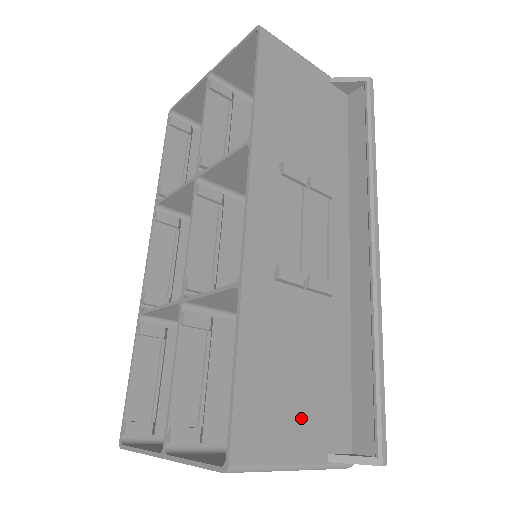
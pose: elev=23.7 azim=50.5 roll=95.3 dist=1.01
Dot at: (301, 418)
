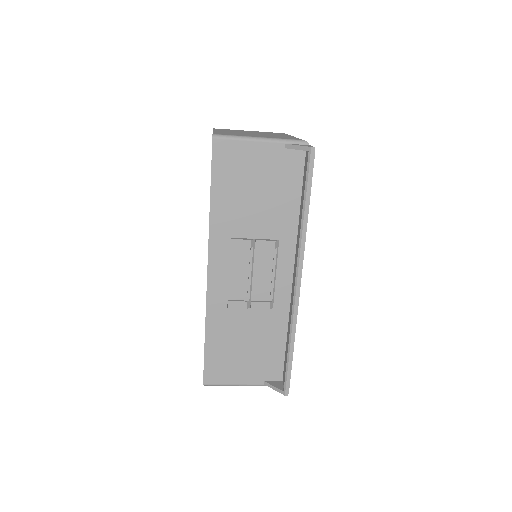
Dot at: (246, 367)
